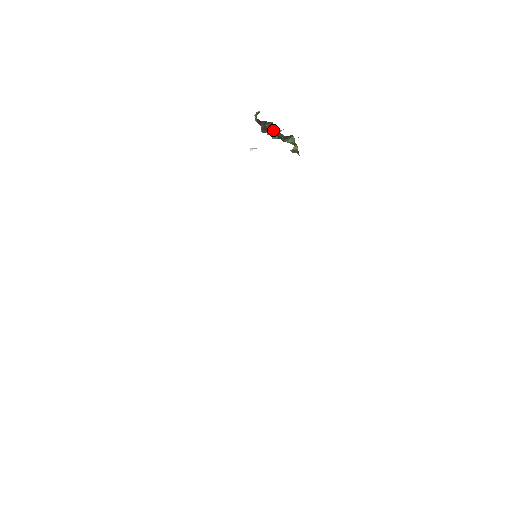
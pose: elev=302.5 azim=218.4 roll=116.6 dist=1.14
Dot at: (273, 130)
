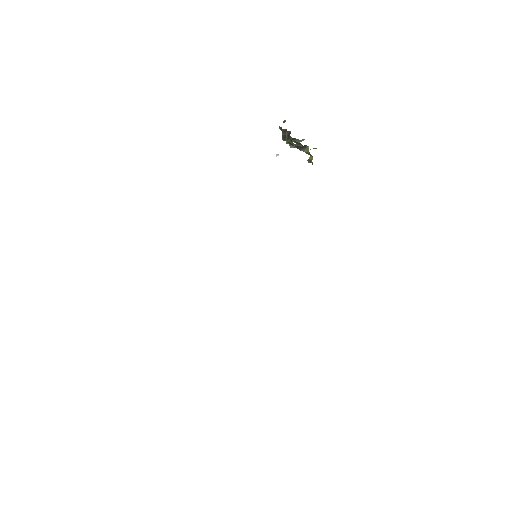
Dot at: (288, 139)
